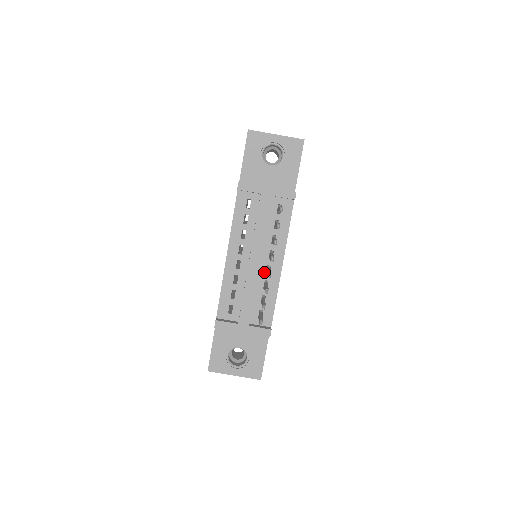
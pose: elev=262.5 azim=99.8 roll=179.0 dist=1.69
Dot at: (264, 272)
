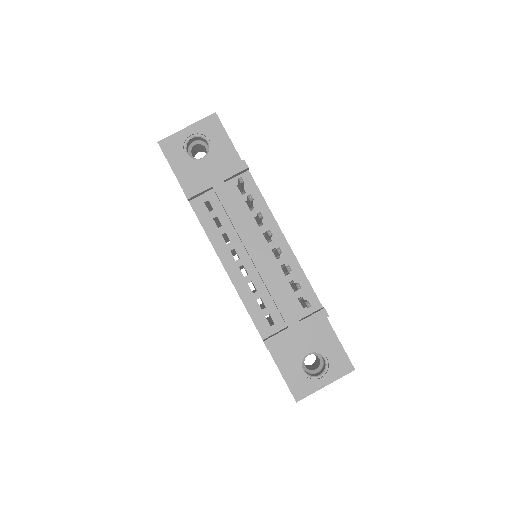
Dot at: (273, 259)
